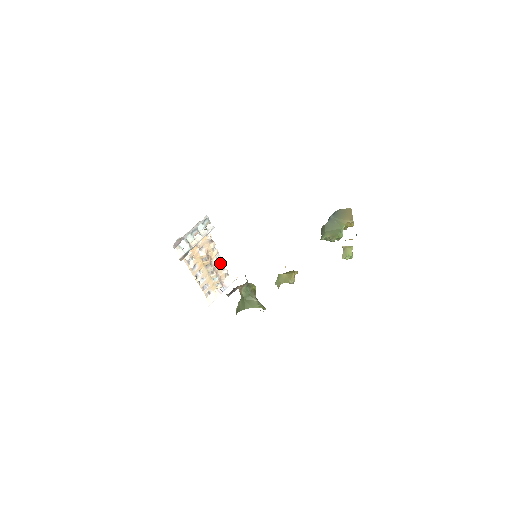
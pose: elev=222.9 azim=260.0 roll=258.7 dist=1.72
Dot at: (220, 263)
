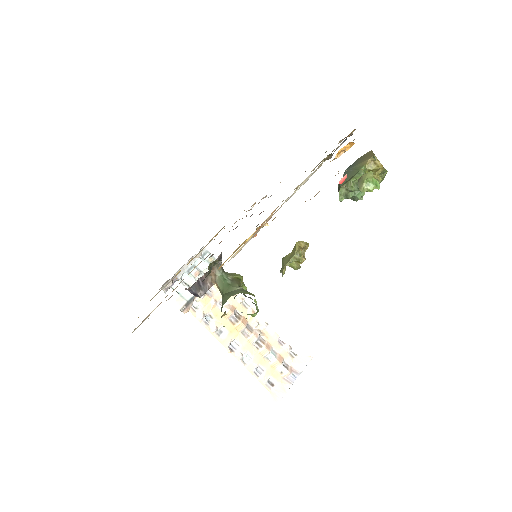
Dot at: (270, 332)
